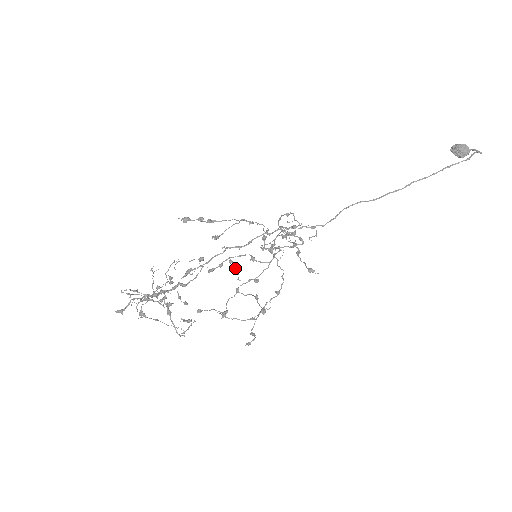
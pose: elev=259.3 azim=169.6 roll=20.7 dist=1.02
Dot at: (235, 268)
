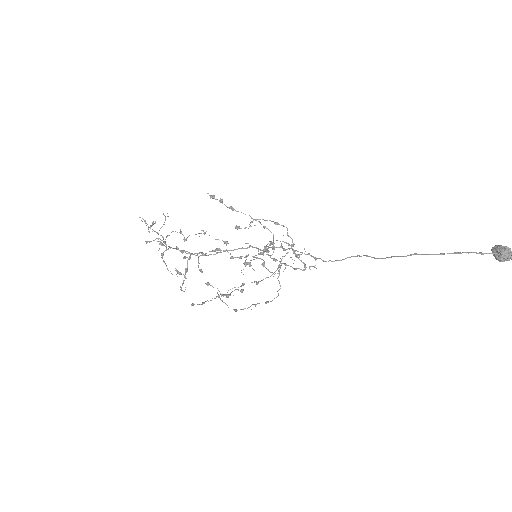
Dot at: (244, 262)
